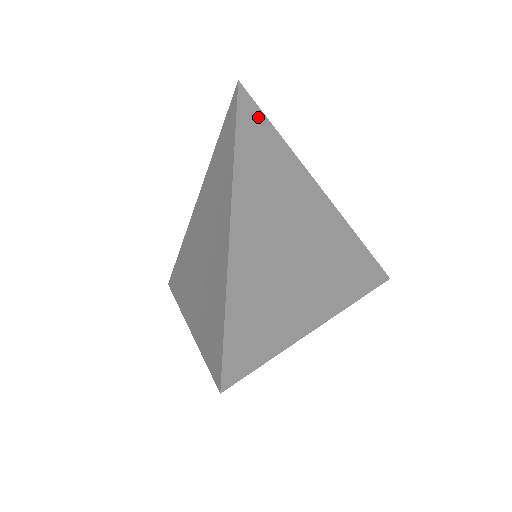
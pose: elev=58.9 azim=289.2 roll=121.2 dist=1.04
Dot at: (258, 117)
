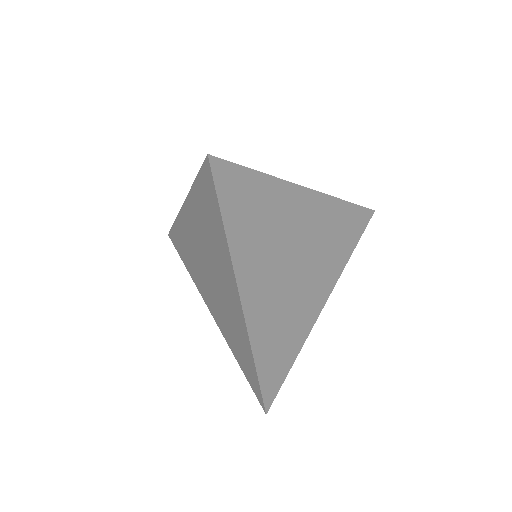
Dot at: (237, 177)
